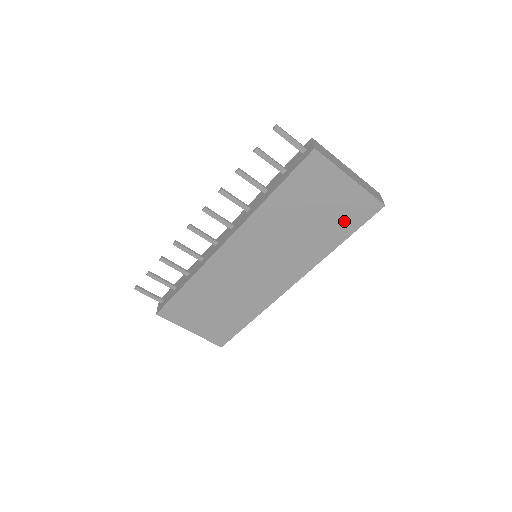
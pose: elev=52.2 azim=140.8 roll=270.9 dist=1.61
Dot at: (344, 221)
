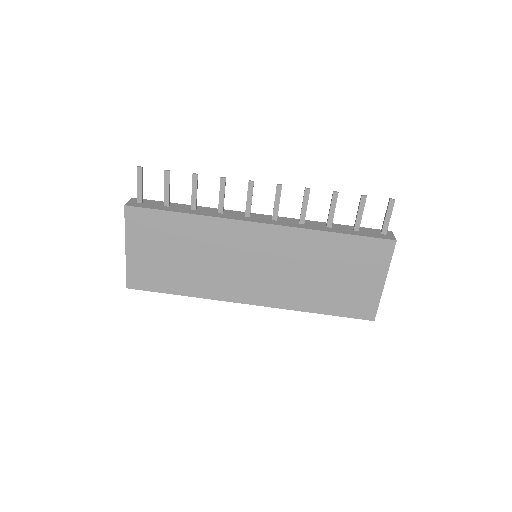
Dot at: (342, 302)
